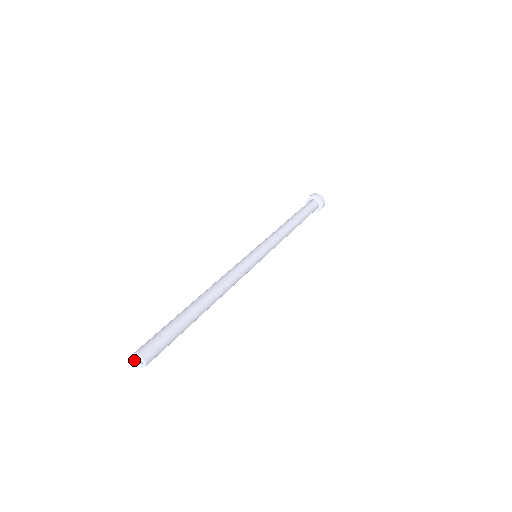
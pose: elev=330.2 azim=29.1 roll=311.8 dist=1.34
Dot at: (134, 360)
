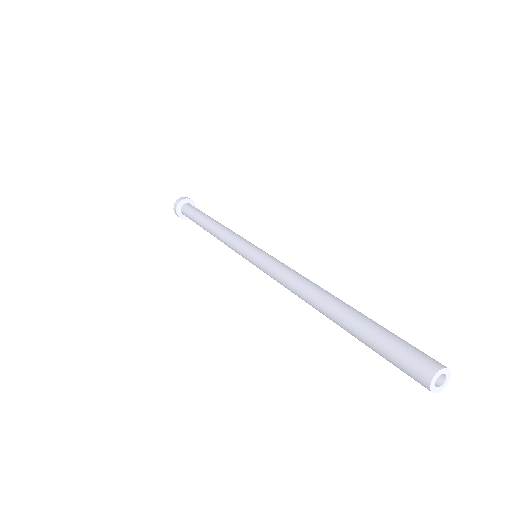
Dot at: (435, 391)
